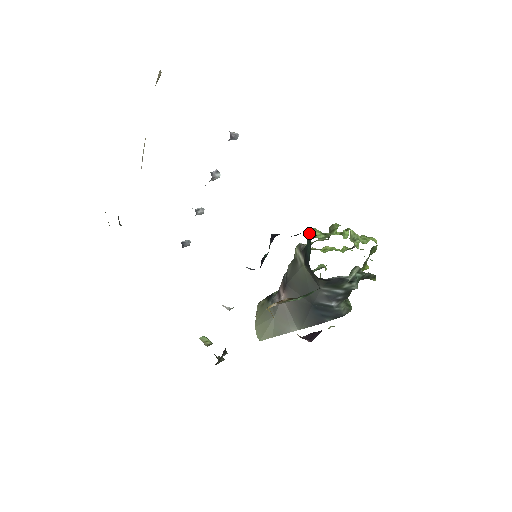
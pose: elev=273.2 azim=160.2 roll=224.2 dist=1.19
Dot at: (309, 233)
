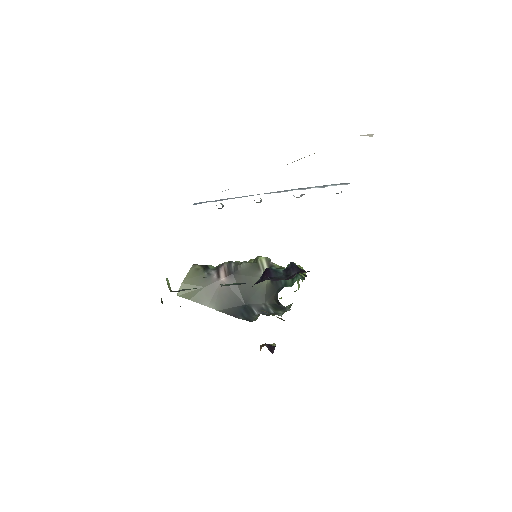
Dot at: occluded
